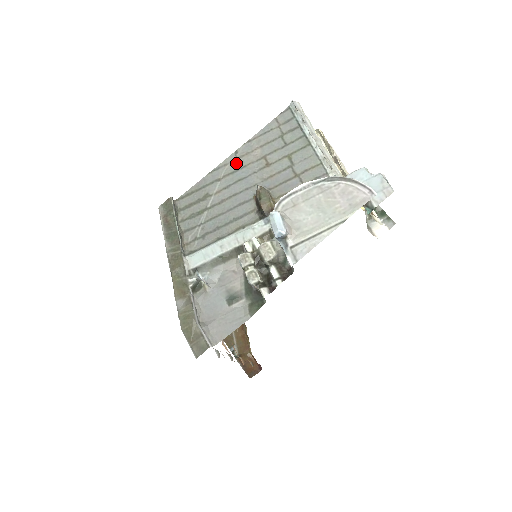
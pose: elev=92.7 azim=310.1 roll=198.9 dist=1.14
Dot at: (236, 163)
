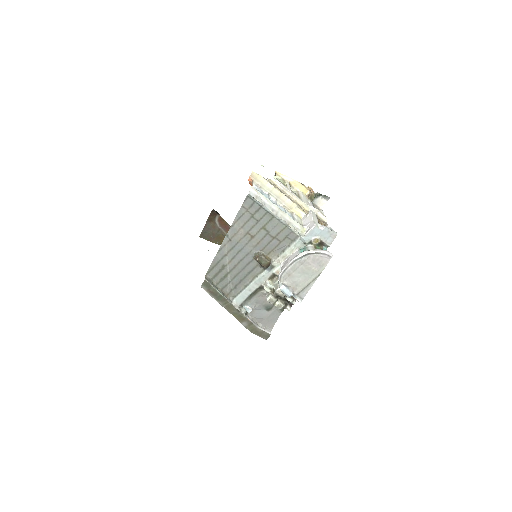
Dot at: (231, 242)
